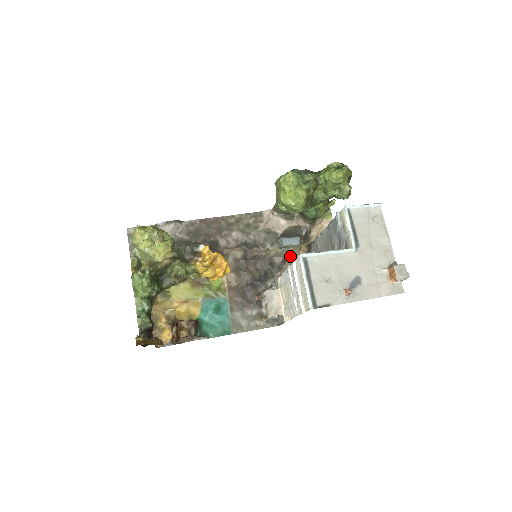
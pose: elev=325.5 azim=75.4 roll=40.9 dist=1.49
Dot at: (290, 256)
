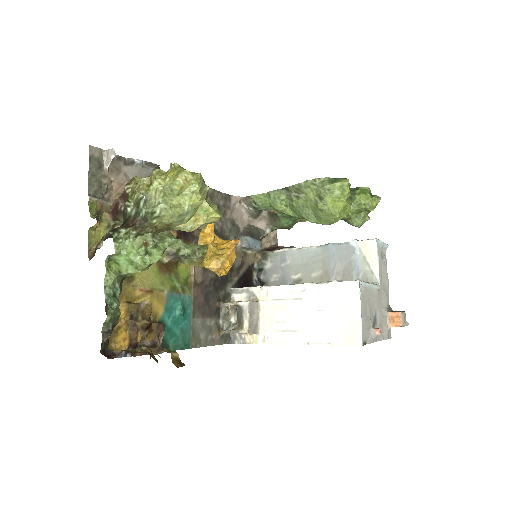
Dot at: (246, 260)
